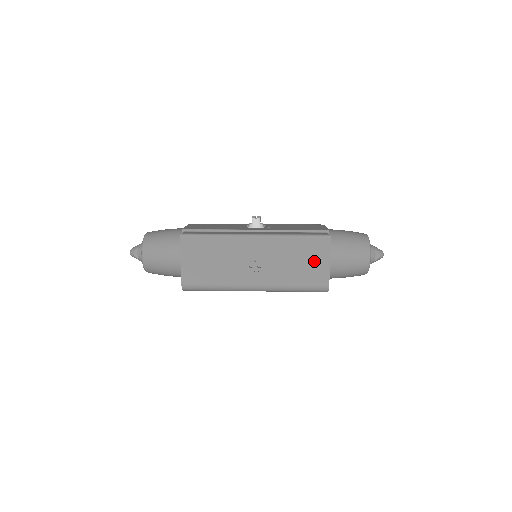
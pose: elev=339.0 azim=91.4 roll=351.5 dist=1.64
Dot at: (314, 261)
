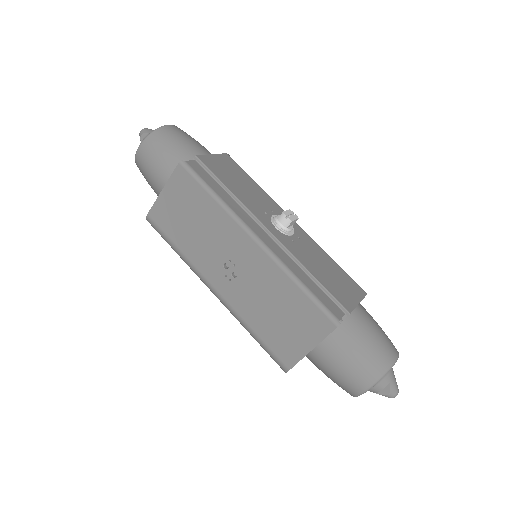
Dot at: (296, 330)
